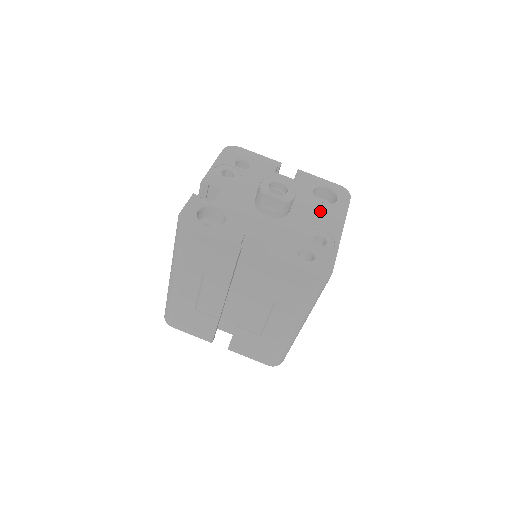
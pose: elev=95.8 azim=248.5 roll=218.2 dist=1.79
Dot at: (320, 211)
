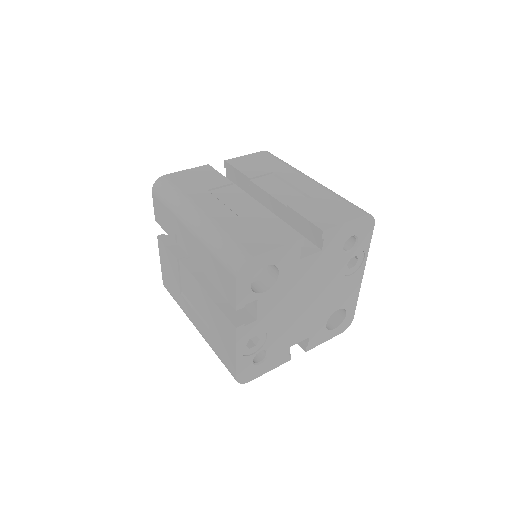
Dot at: occluded
